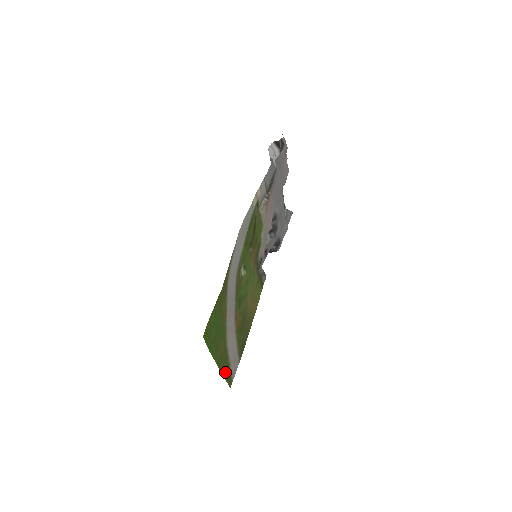
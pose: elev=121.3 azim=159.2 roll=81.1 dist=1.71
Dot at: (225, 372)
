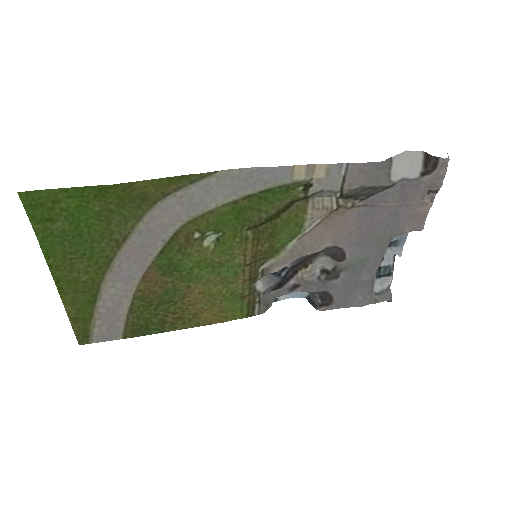
Dot at: (76, 313)
